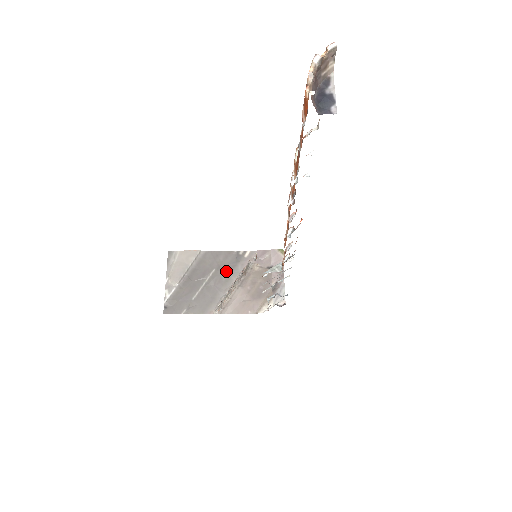
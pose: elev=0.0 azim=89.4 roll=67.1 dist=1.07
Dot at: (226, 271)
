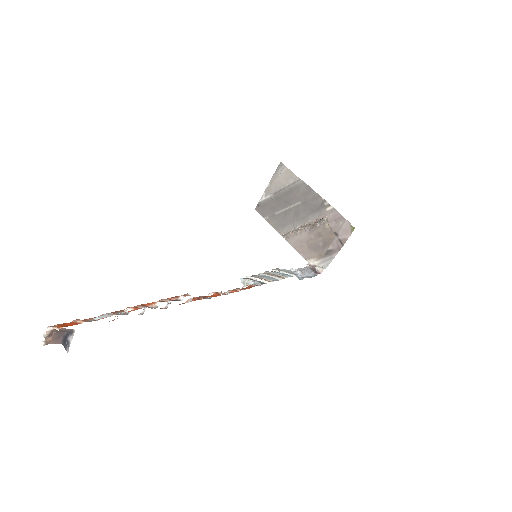
Dot at: (307, 210)
